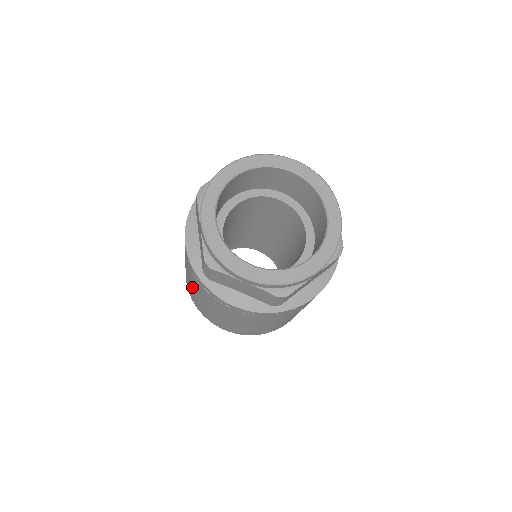
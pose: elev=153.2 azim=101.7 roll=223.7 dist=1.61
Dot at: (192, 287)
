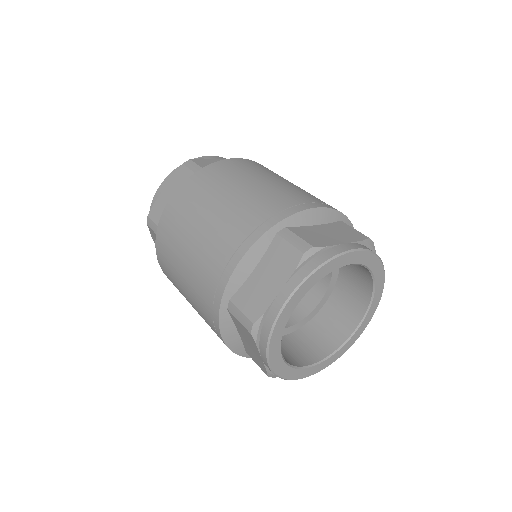
Dot at: occluded
